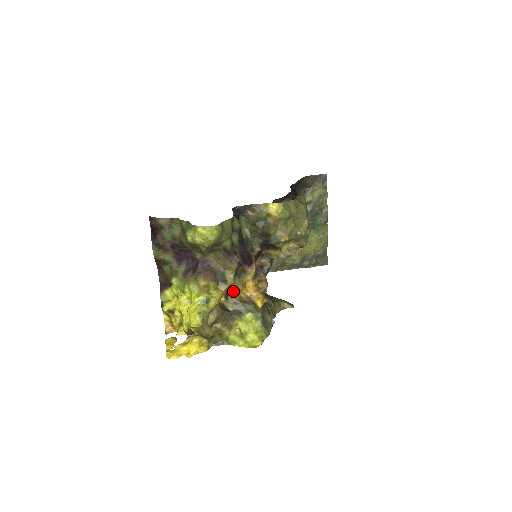
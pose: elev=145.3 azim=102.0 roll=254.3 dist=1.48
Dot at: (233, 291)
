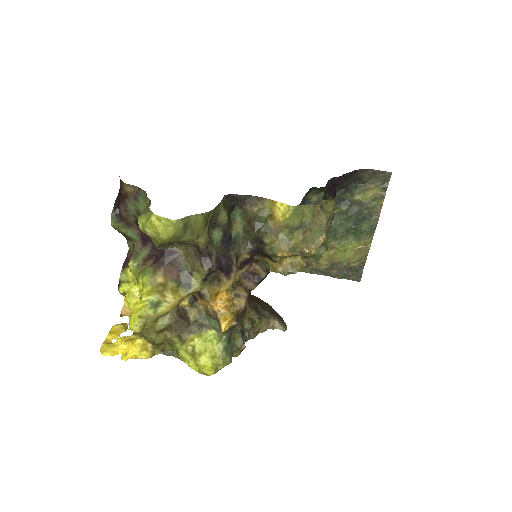
Dot at: (199, 298)
